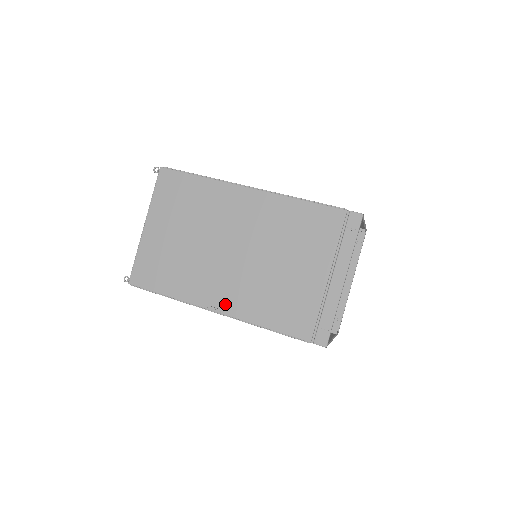
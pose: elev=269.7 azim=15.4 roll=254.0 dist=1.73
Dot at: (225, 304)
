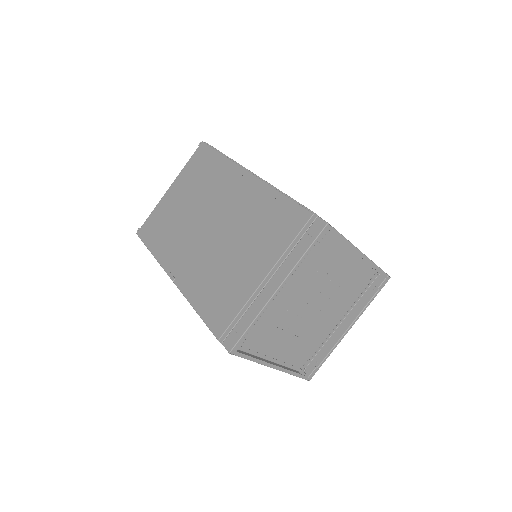
Dot at: (180, 275)
